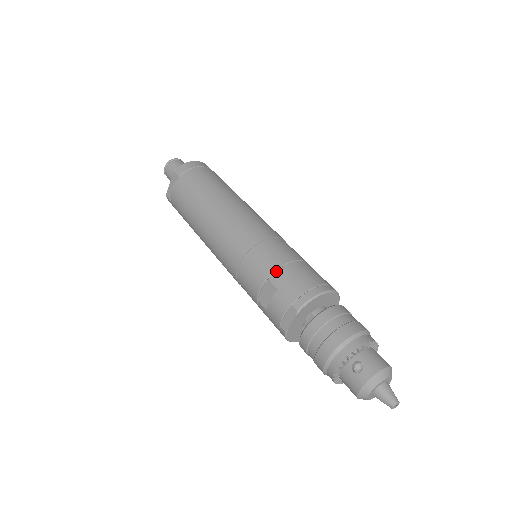
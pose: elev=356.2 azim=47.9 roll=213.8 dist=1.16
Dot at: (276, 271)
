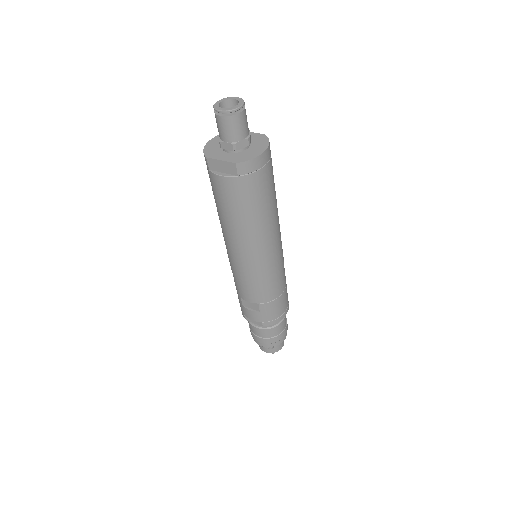
Dot at: (267, 303)
